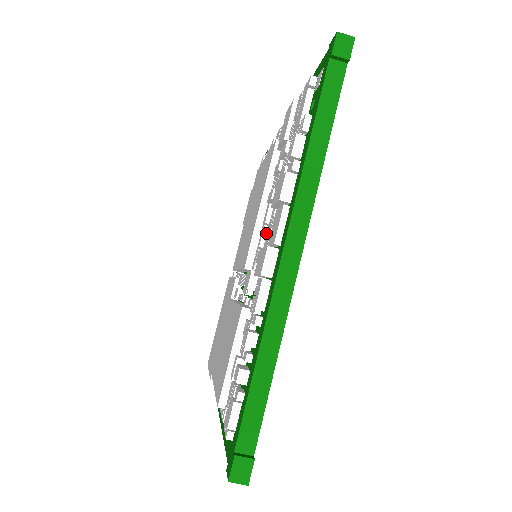
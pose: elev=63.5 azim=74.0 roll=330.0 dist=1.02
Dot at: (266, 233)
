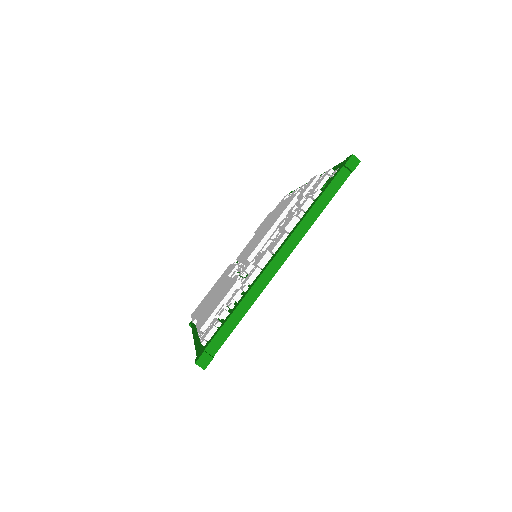
Dot at: (269, 244)
